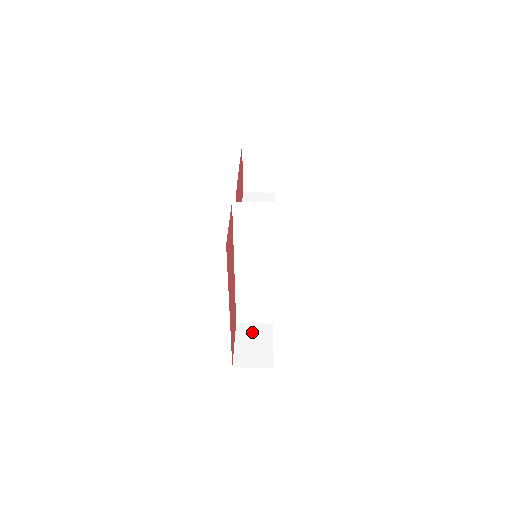
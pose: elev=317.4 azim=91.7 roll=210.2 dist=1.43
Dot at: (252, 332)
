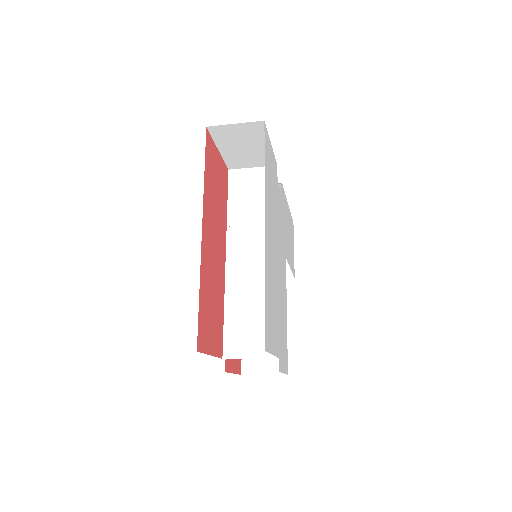
Dot at: occluded
